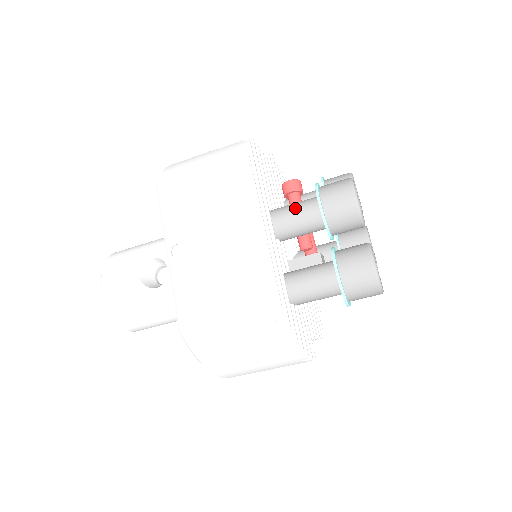
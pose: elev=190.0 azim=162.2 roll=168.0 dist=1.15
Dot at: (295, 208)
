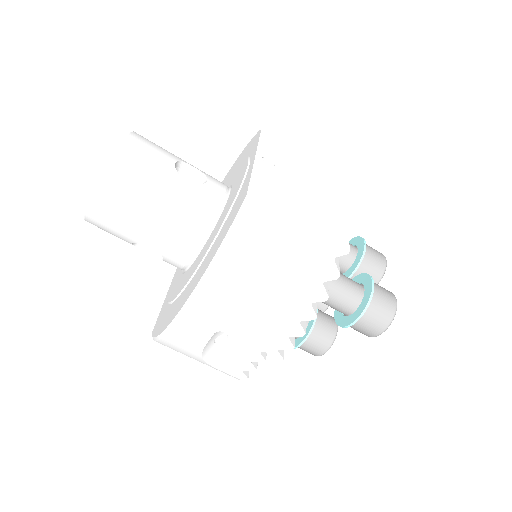
Dot at: occluded
